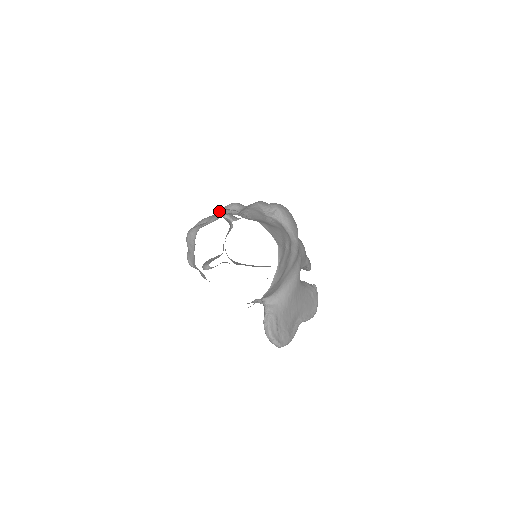
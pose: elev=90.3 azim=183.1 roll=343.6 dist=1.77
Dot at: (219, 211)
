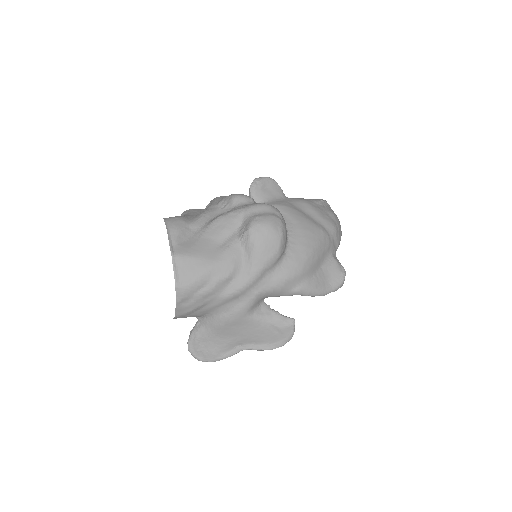
Dot at: (222, 198)
